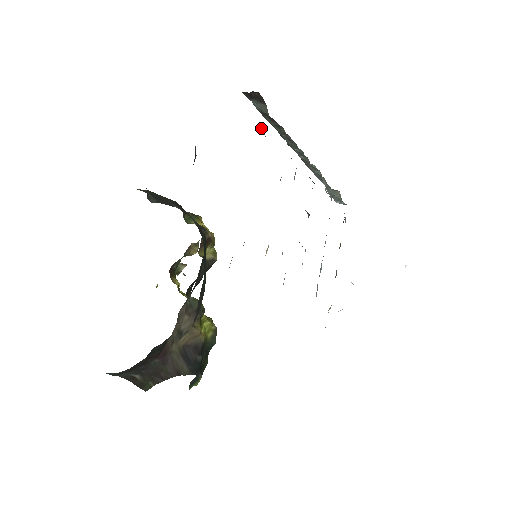
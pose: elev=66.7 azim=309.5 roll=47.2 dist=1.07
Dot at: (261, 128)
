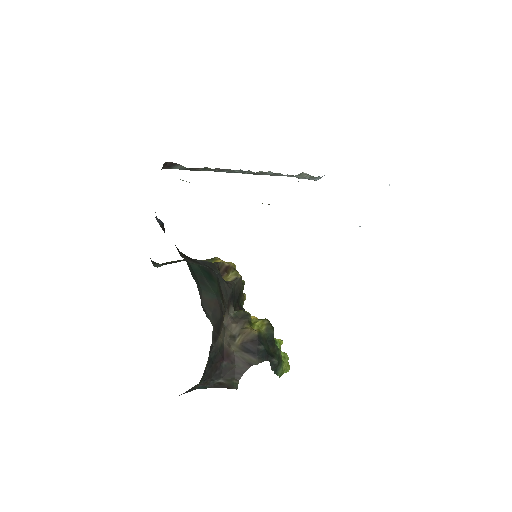
Dot at: occluded
